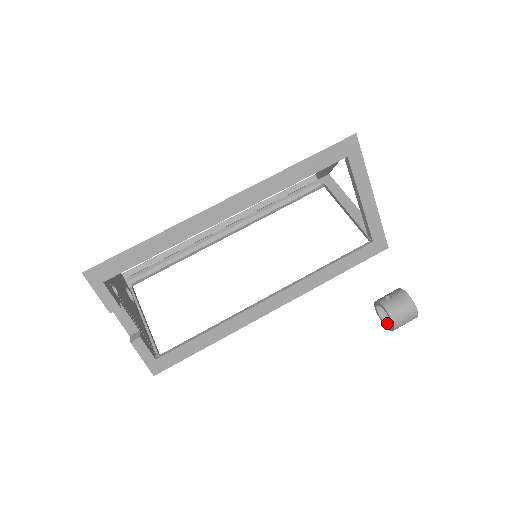
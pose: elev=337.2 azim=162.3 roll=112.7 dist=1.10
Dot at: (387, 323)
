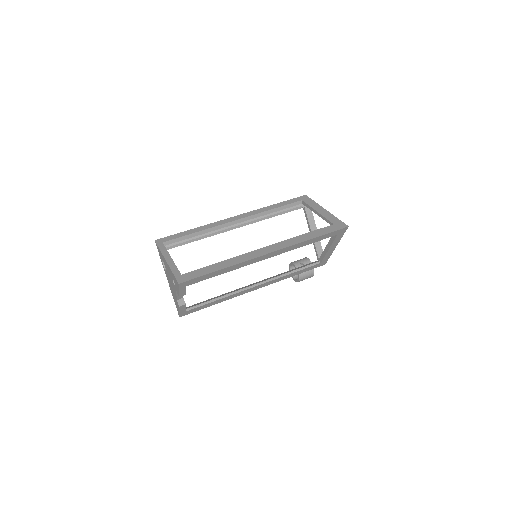
Dot at: occluded
